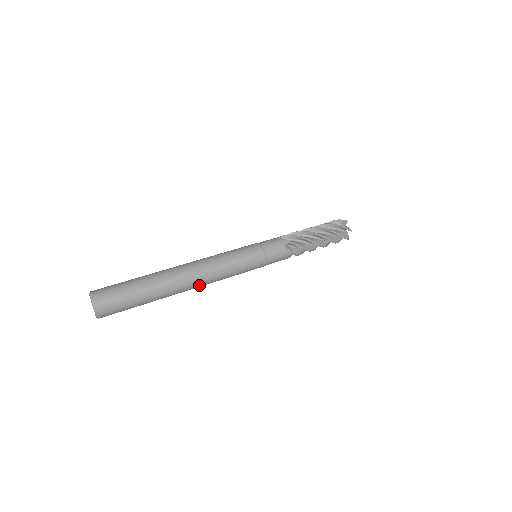
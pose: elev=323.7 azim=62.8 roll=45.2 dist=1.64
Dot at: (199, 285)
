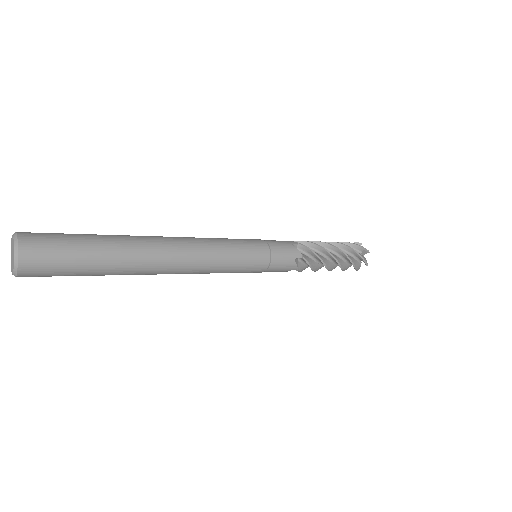
Dot at: (174, 273)
